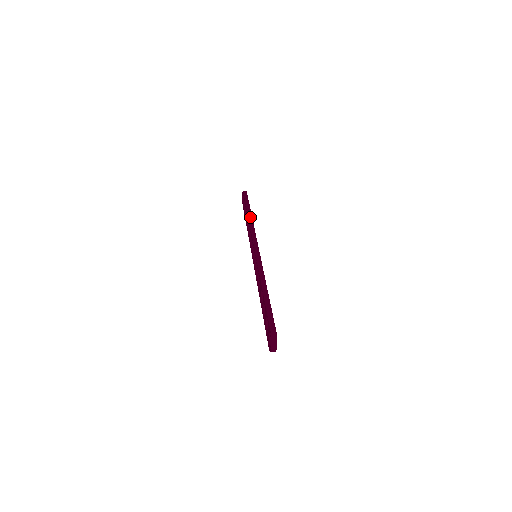
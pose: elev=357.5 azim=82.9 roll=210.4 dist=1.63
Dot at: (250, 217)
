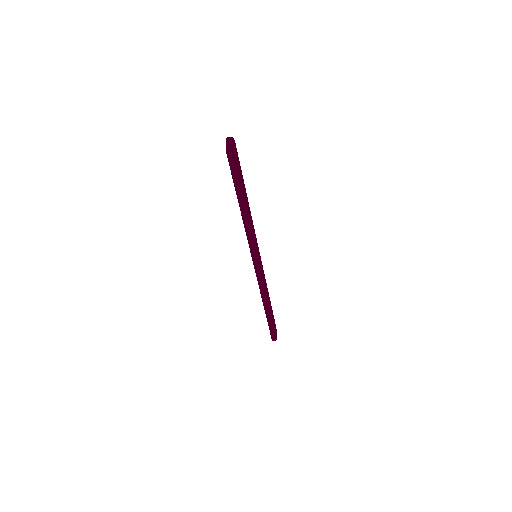
Dot at: occluded
